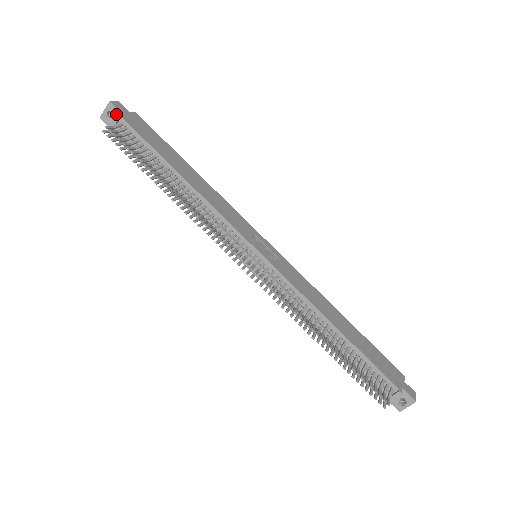
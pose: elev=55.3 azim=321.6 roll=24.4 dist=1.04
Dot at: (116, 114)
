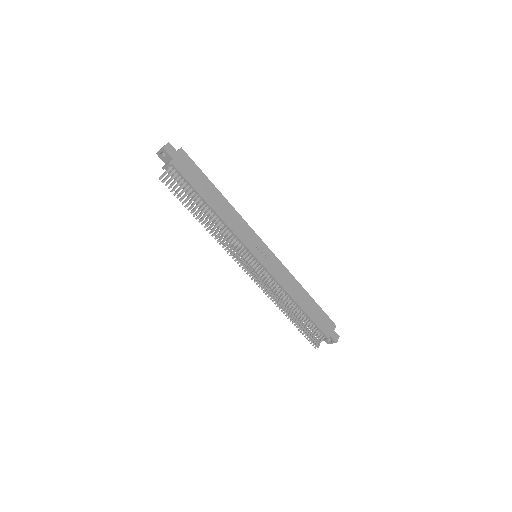
Dot at: (168, 156)
